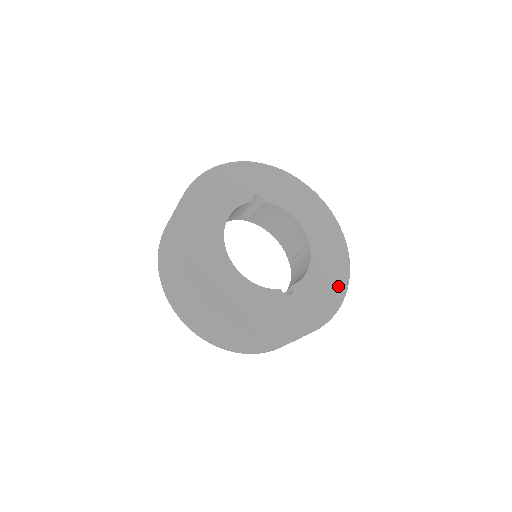
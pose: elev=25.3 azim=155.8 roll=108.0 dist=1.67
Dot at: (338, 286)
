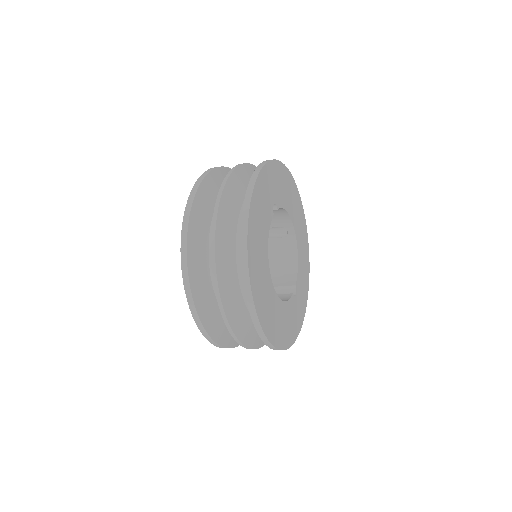
Dot at: (307, 265)
